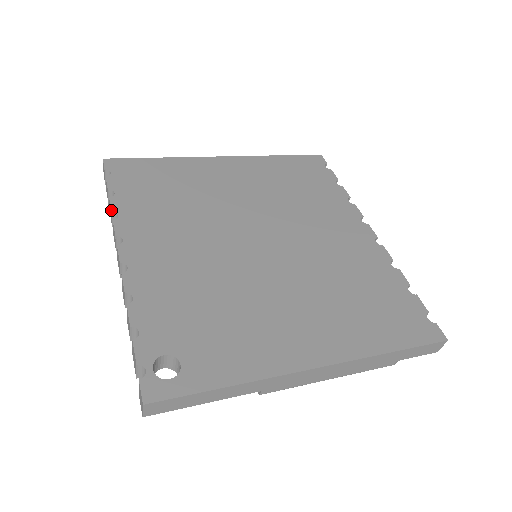
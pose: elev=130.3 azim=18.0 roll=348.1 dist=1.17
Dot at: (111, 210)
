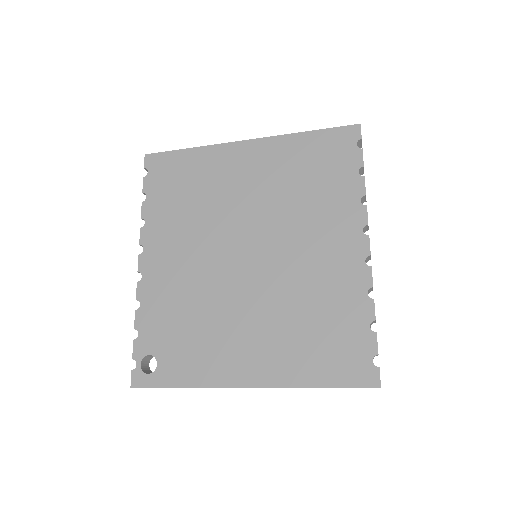
Dot at: (141, 217)
